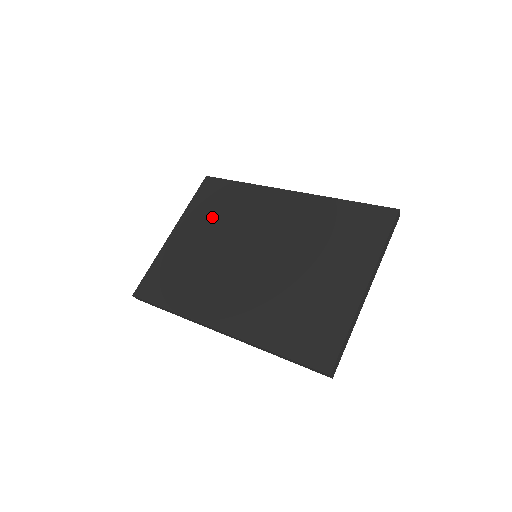
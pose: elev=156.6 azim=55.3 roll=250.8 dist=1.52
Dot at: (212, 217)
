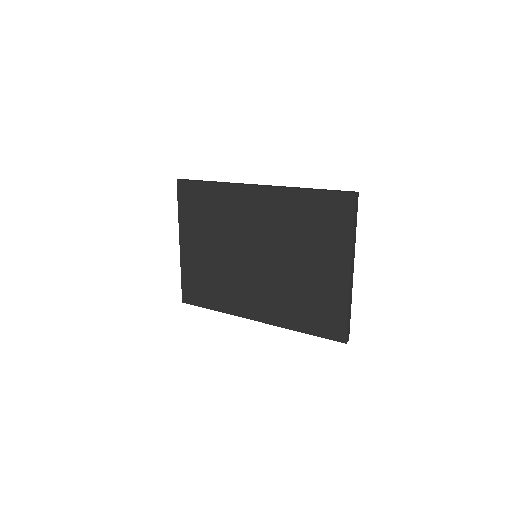
Dot at: (204, 224)
